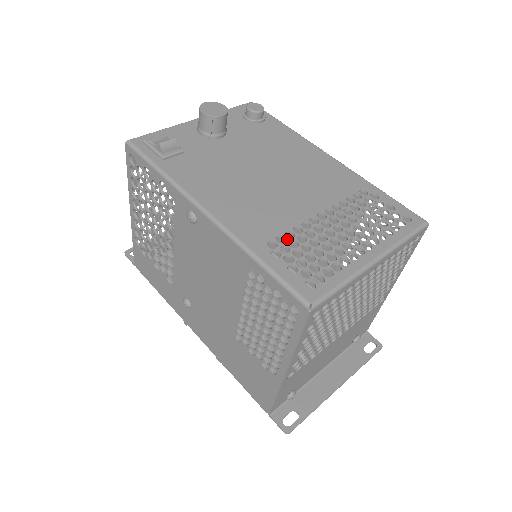
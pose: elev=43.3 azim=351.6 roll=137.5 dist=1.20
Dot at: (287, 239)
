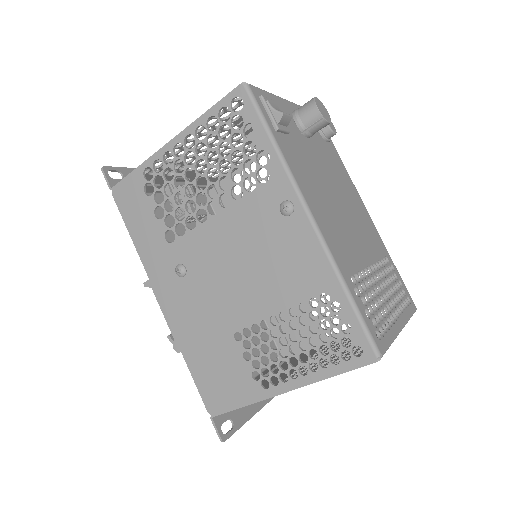
Dot at: (360, 279)
